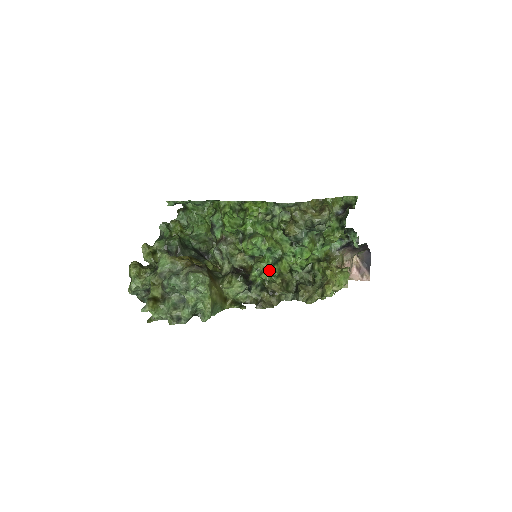
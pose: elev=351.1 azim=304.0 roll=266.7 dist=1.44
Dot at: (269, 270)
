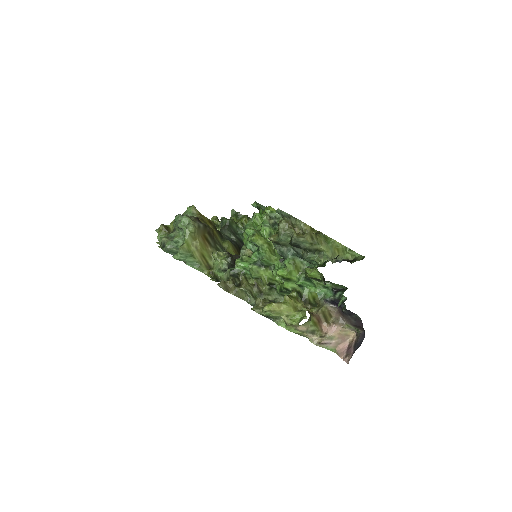
Dot at: (246, 263)
